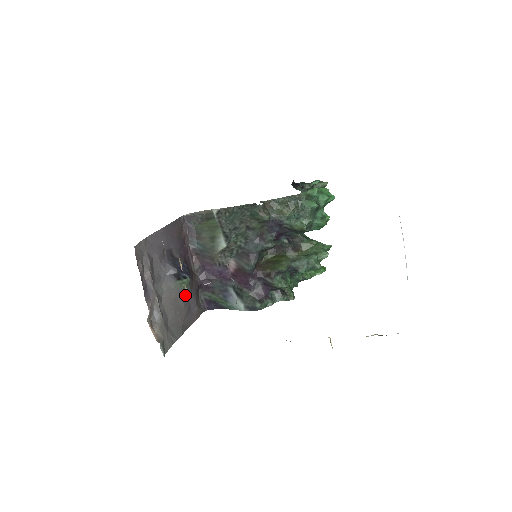
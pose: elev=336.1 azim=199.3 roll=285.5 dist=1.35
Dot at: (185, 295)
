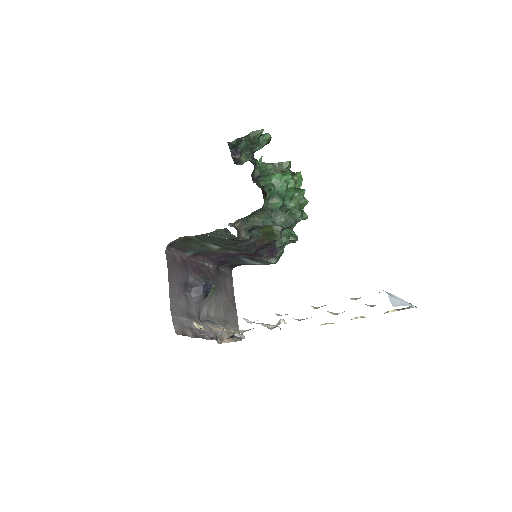
Dot at: (217, 290)
